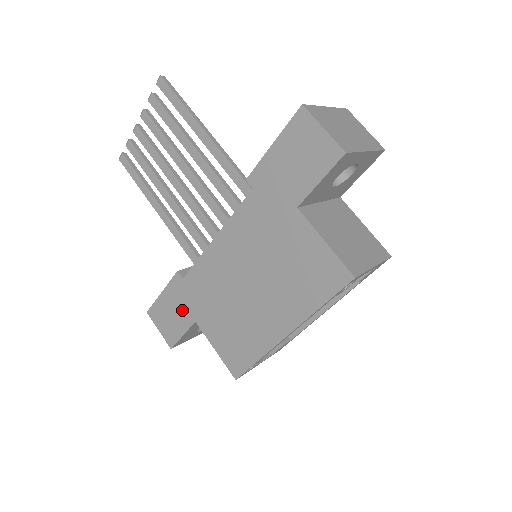
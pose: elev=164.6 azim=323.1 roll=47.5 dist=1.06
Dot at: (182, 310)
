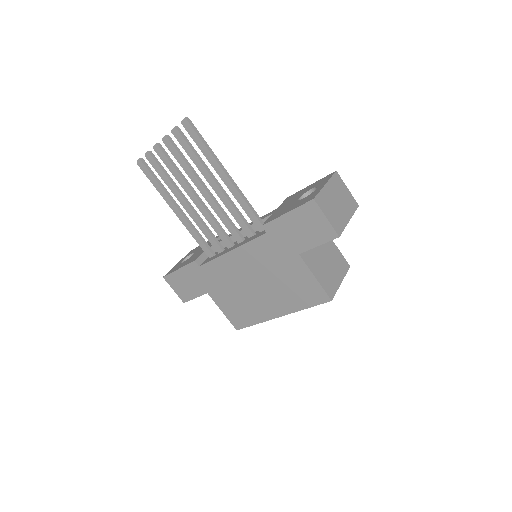
Dot at: (196, 284)
